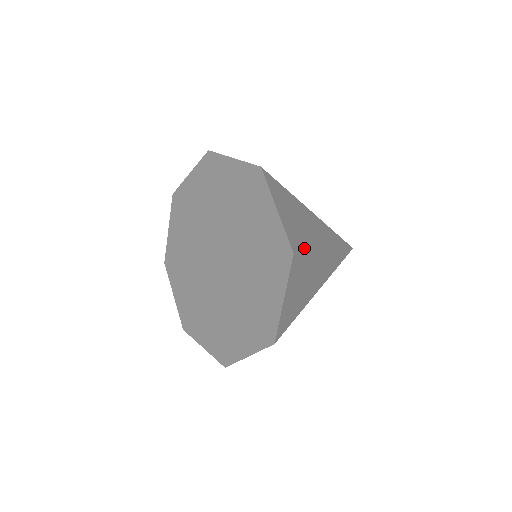
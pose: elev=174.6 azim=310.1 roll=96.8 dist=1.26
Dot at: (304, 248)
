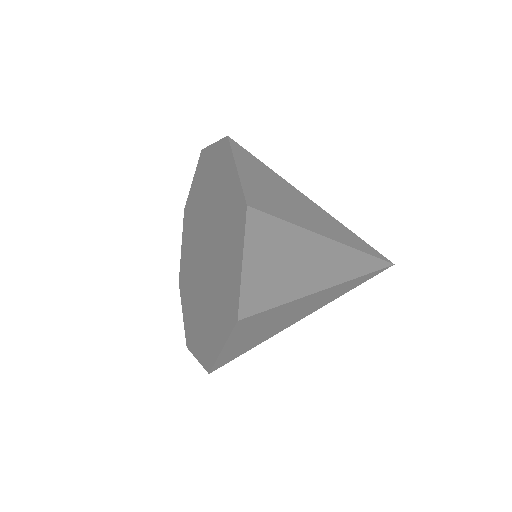
Dot at: (269, 304)
